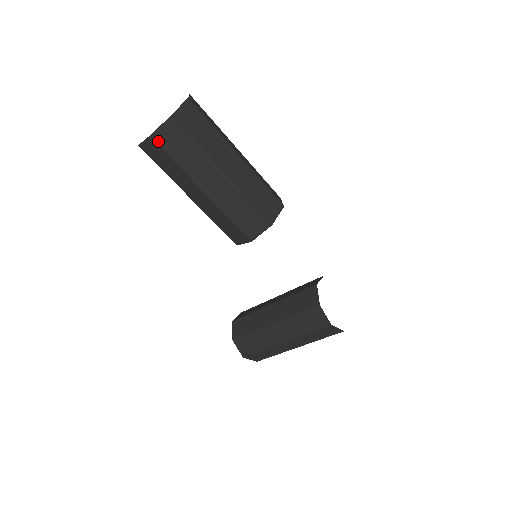
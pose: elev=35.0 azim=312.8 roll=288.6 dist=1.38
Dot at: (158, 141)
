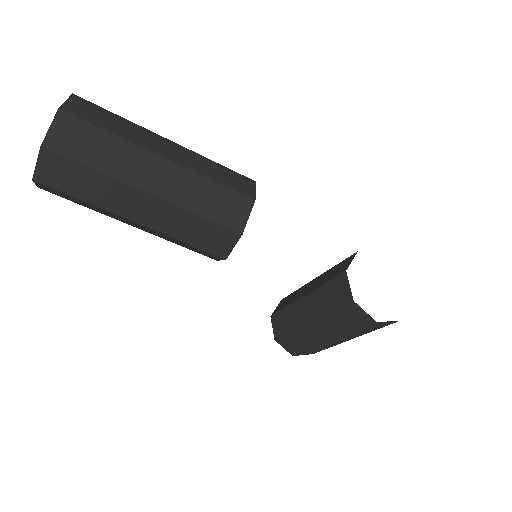
Dot at: (46, 182)
